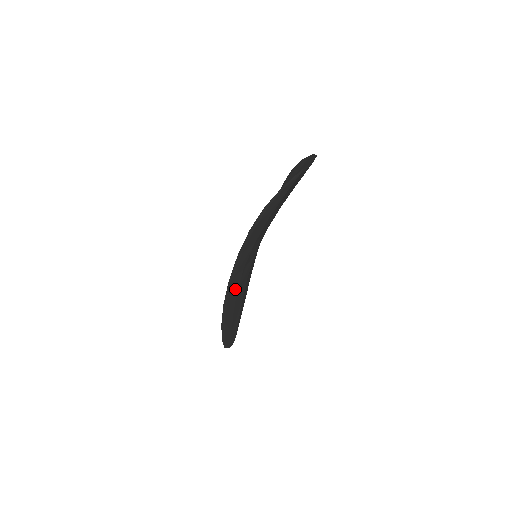
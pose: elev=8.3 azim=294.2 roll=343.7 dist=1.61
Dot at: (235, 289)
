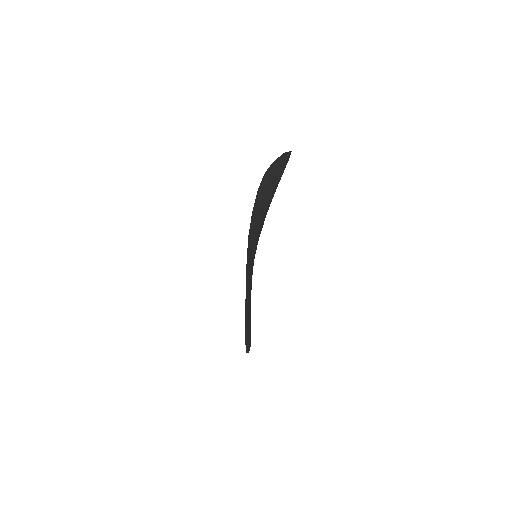
Dot at: (249, 288)
